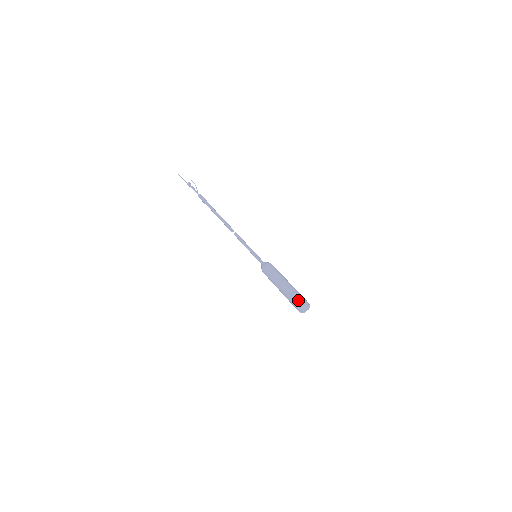
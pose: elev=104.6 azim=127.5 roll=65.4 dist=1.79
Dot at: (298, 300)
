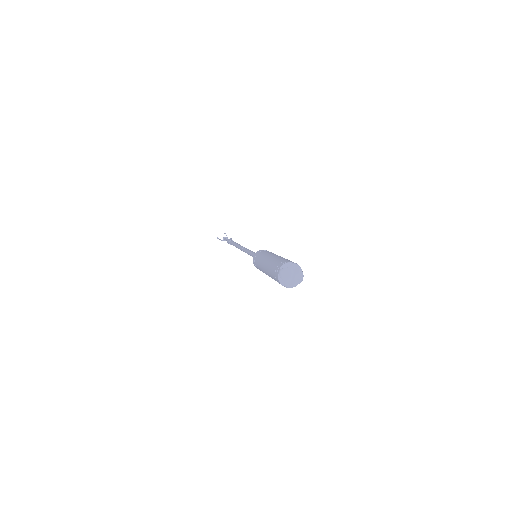
Dot at: (275, 270)
